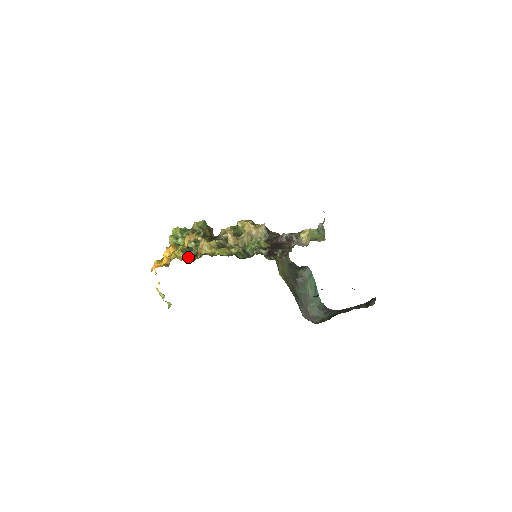
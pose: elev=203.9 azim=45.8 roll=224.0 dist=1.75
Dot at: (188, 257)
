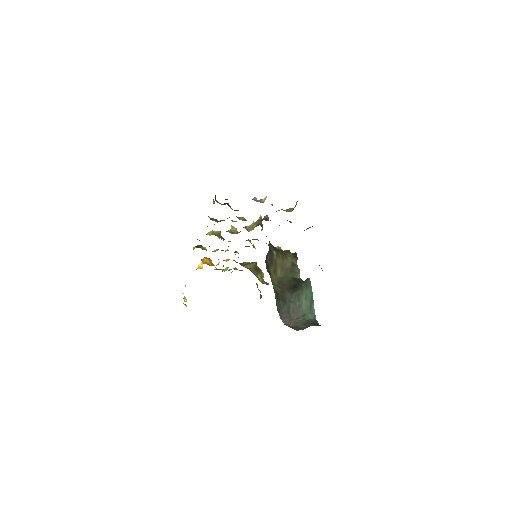
Dot at: (198, 246)
